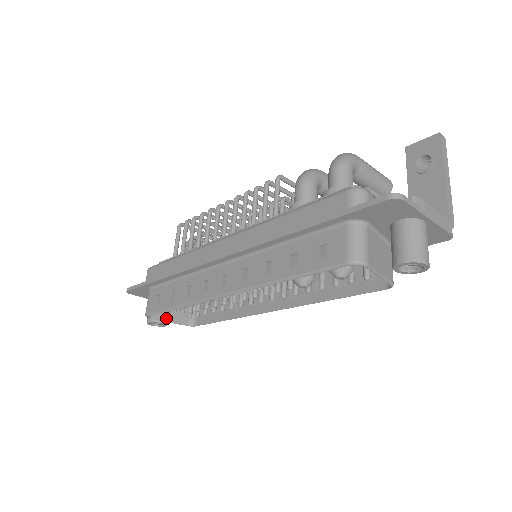
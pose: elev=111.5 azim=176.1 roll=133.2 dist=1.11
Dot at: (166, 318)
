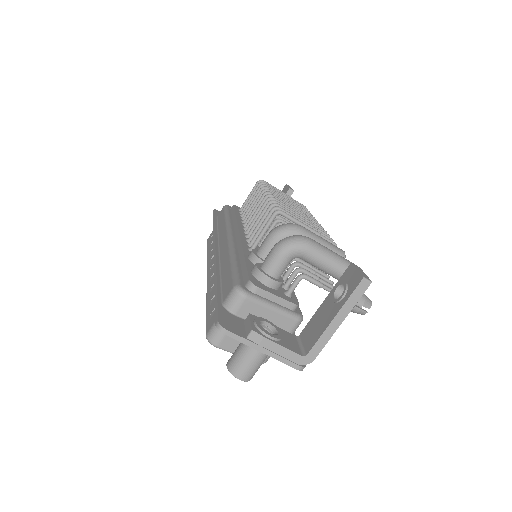
Dot at: occluded
